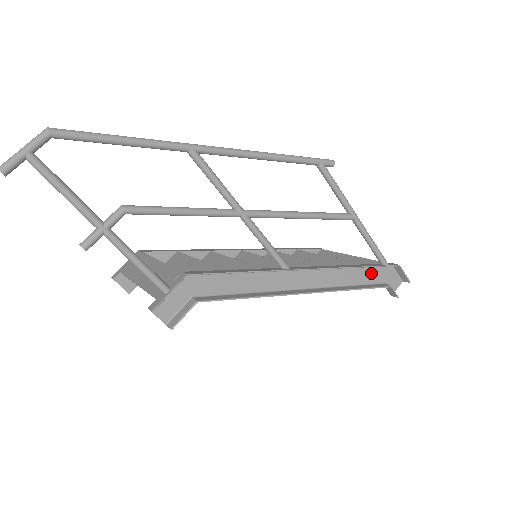
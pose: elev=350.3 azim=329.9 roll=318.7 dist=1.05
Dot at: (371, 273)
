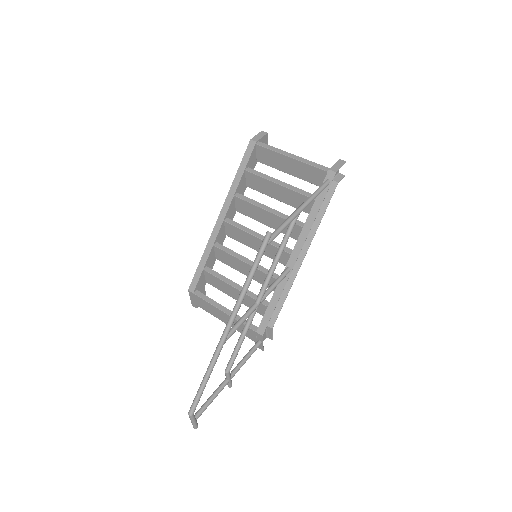
Dot at: occluded
